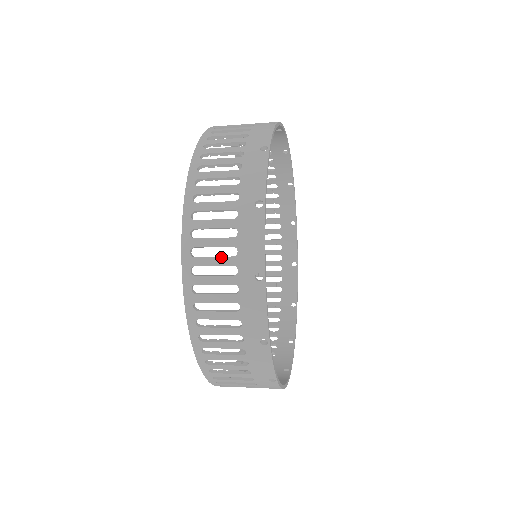
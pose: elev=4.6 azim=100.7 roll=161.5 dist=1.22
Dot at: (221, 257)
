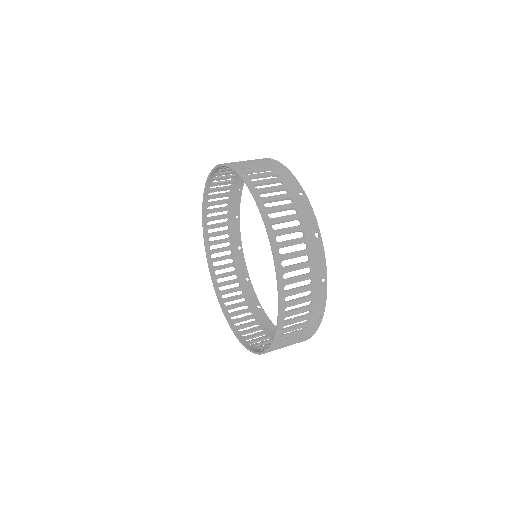
Dot at: (292, 227)
